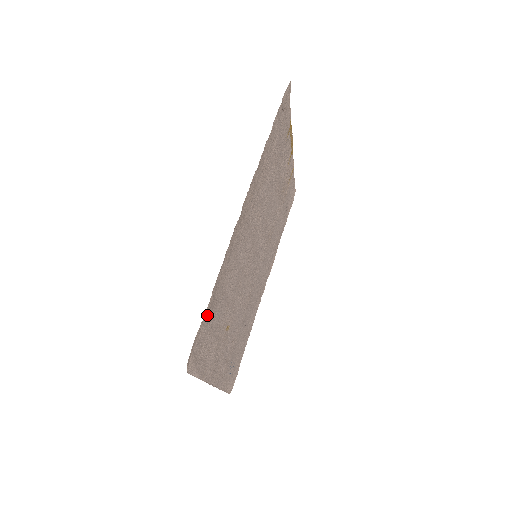
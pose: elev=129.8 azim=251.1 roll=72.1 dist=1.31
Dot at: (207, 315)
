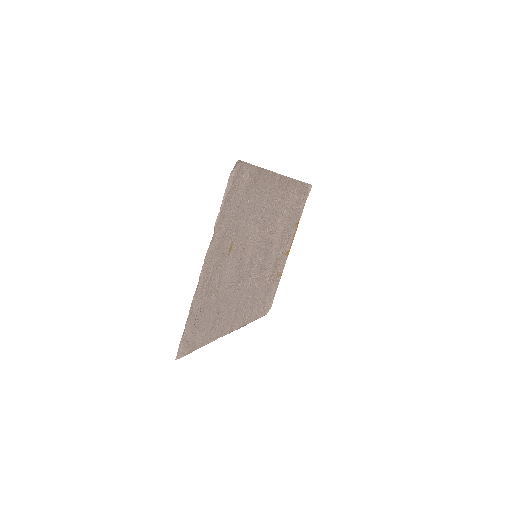
Dot at: (251, 174)
